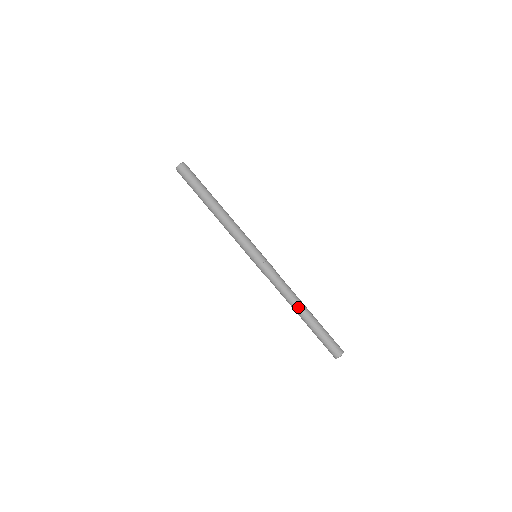
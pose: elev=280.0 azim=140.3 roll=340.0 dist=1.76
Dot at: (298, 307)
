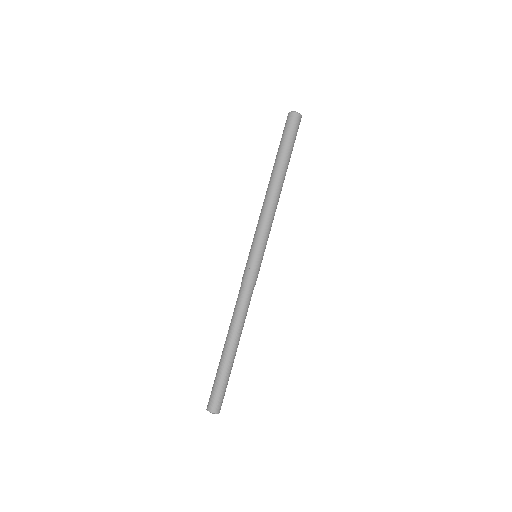
Dot at: (228, 334)
